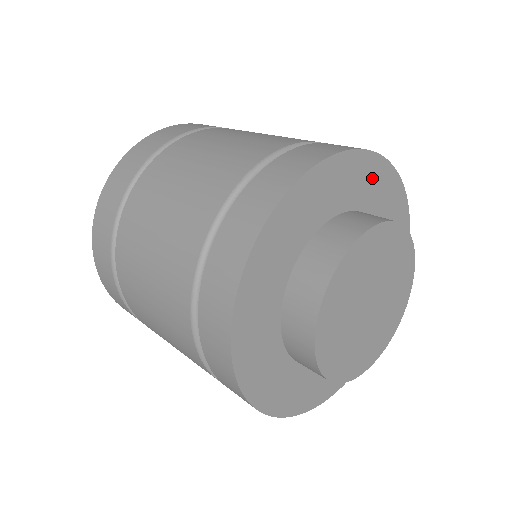
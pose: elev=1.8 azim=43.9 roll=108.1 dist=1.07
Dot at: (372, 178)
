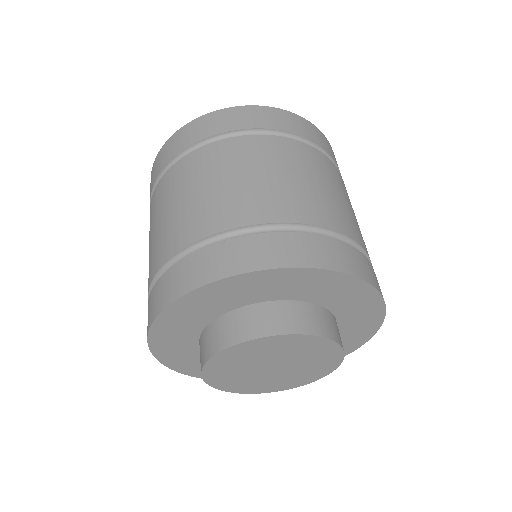
Dot at: (279, 282)
